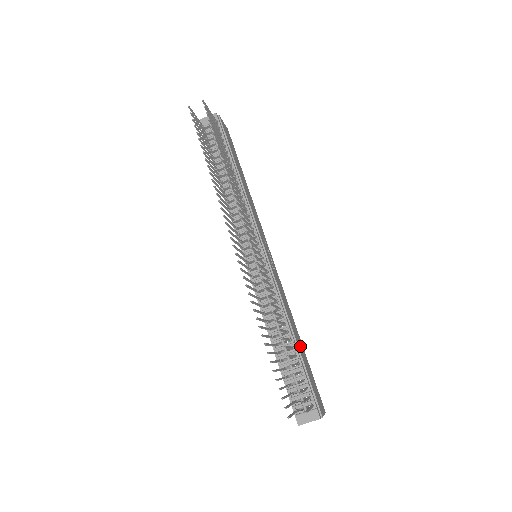
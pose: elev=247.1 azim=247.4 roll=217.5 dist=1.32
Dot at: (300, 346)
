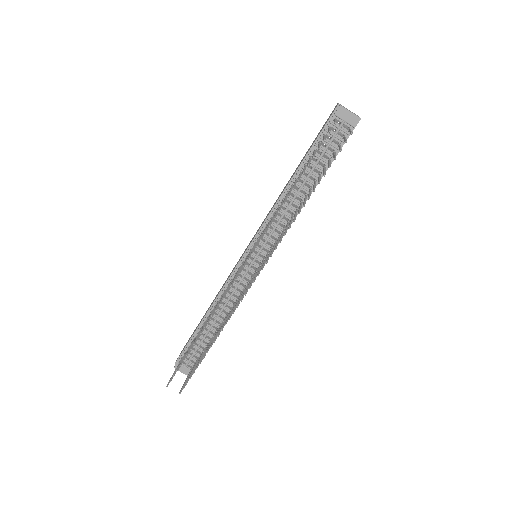
Dot at: occluded
